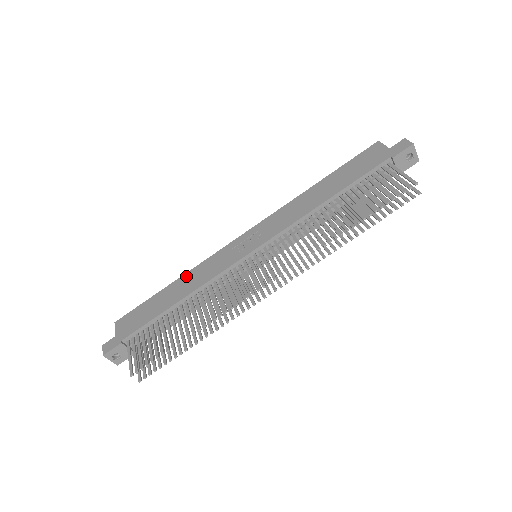
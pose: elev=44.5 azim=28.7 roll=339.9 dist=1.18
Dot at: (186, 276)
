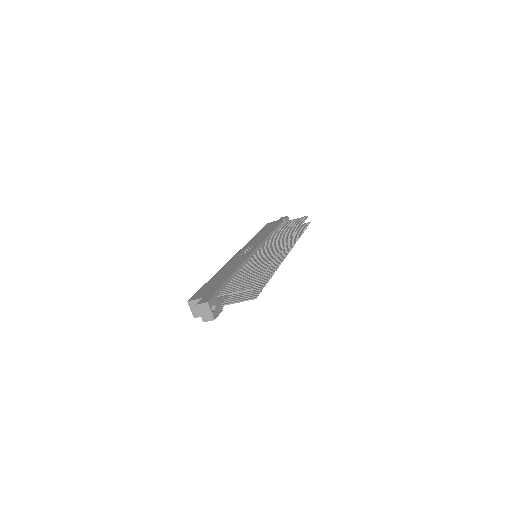
Dot at: (221, 270)
